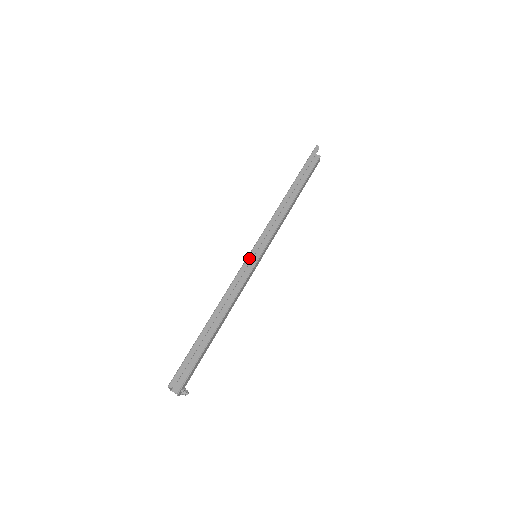
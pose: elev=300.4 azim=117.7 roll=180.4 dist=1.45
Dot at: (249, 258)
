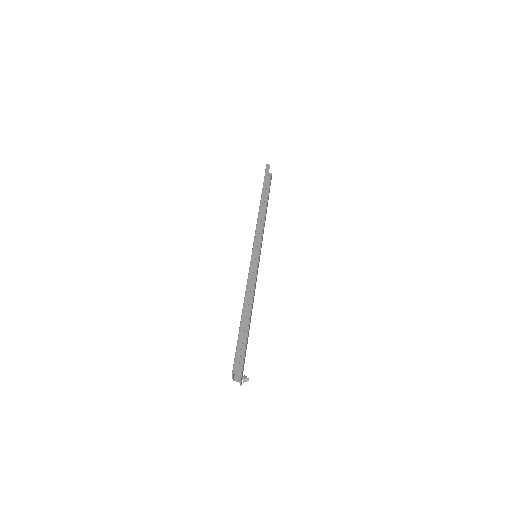
Dot at: (253, 256)
